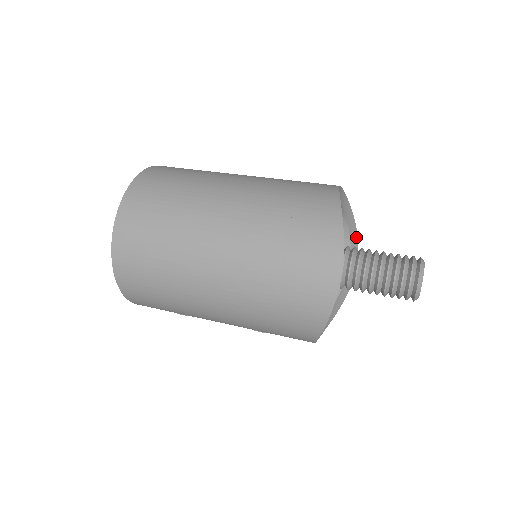
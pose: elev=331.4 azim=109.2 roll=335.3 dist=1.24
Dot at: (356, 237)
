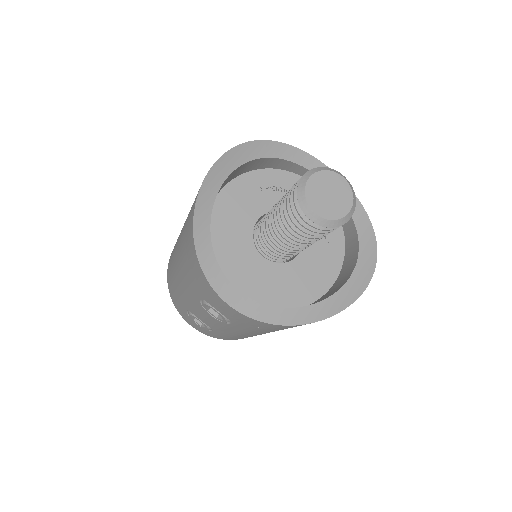
Dot at: (374, 254)
